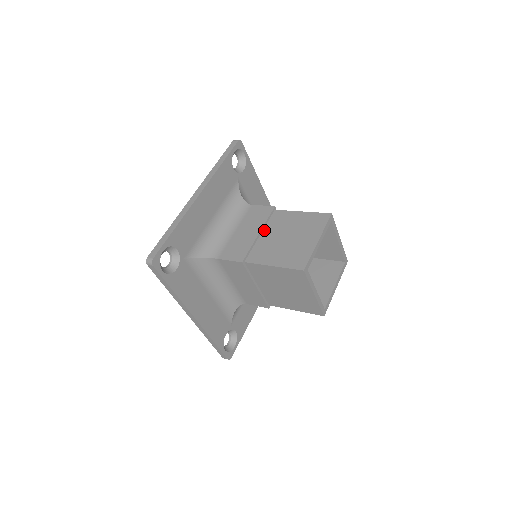
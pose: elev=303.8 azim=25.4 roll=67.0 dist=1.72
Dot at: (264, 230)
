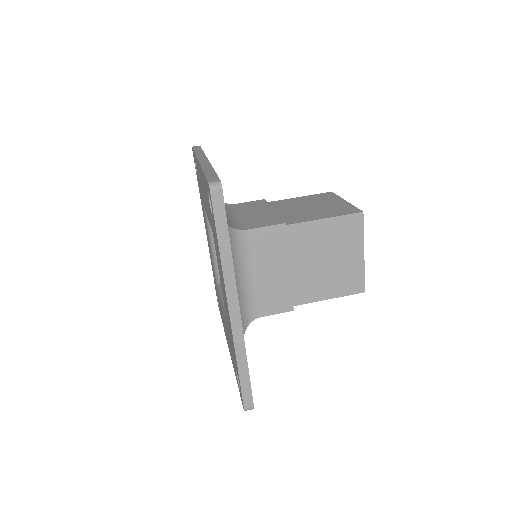
Dot at: (275, 210)
